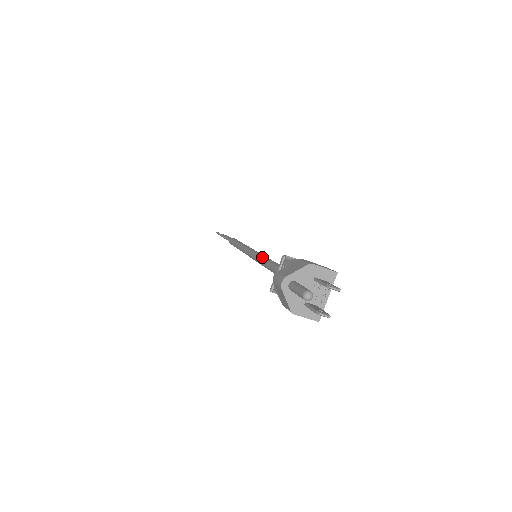
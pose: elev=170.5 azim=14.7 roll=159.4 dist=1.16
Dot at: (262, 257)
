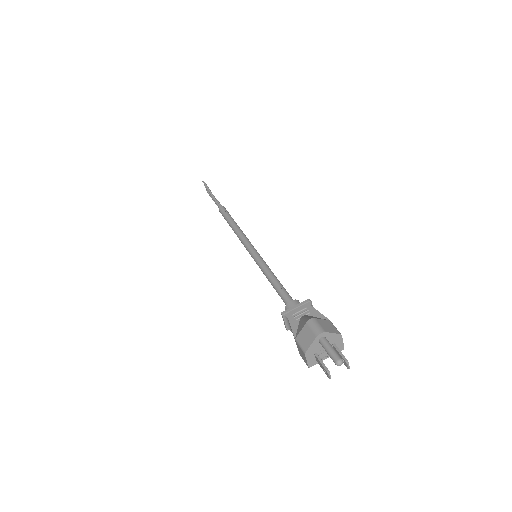
Dot at: (269, 268)
